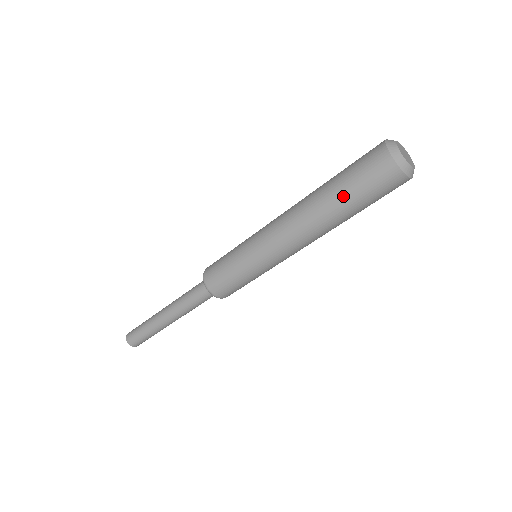
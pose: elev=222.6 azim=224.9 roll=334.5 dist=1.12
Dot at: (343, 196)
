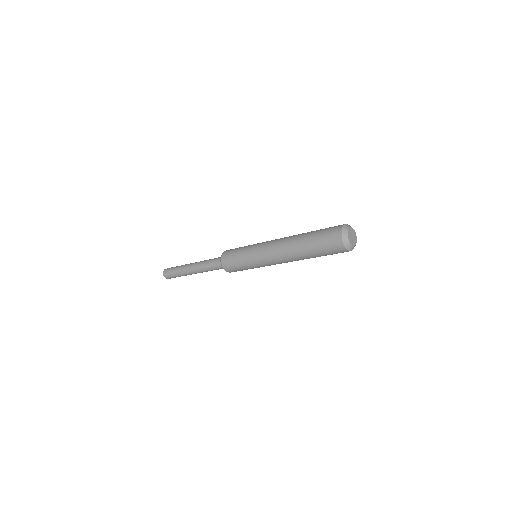
Dot at: (311, 248)
